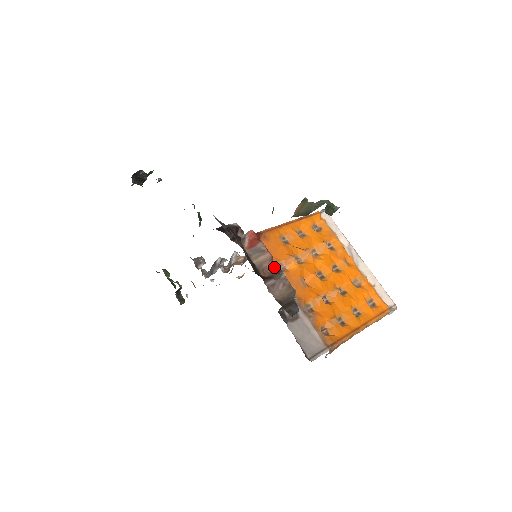
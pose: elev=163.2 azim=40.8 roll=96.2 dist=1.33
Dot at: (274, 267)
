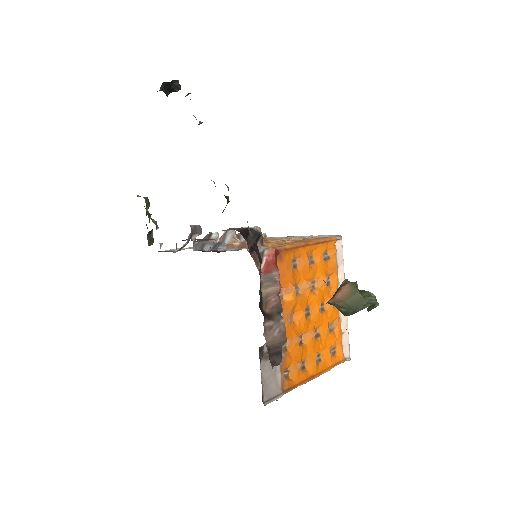
Dot at: (278, 303)
